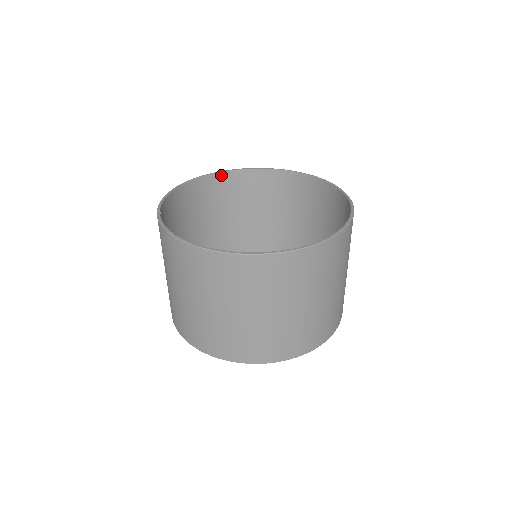
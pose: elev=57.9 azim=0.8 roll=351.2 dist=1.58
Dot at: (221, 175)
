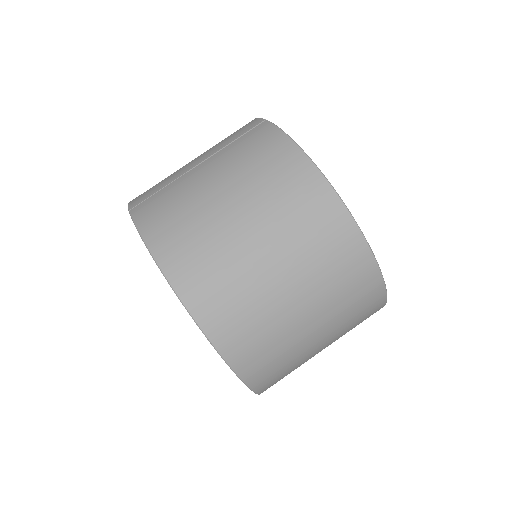
Dot at: occluded
